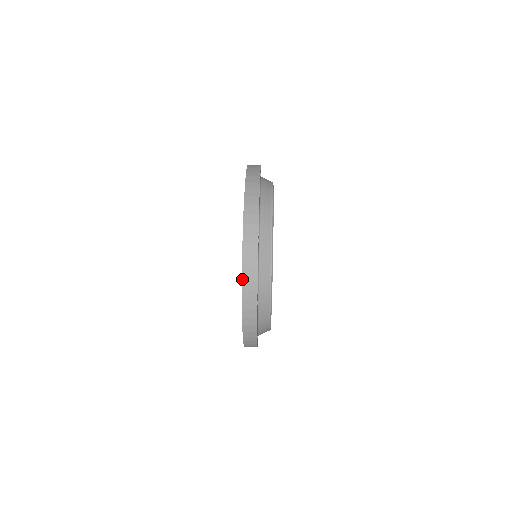
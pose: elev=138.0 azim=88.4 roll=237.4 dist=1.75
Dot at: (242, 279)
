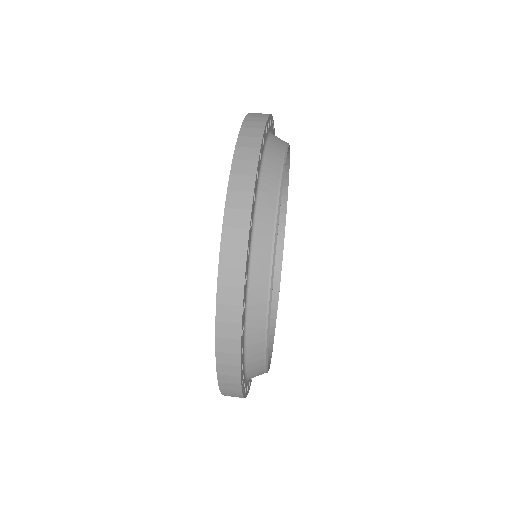
Dot at: (230, 173)
